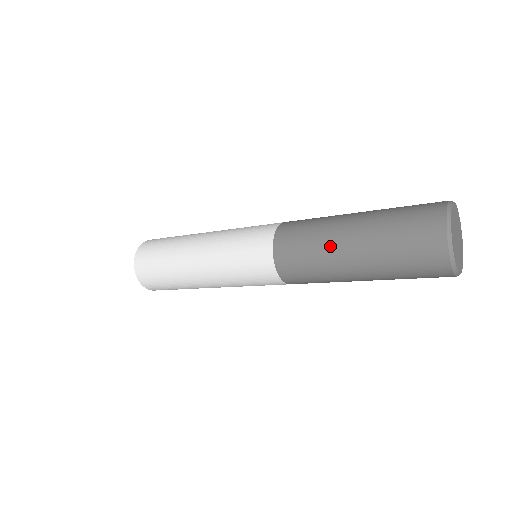
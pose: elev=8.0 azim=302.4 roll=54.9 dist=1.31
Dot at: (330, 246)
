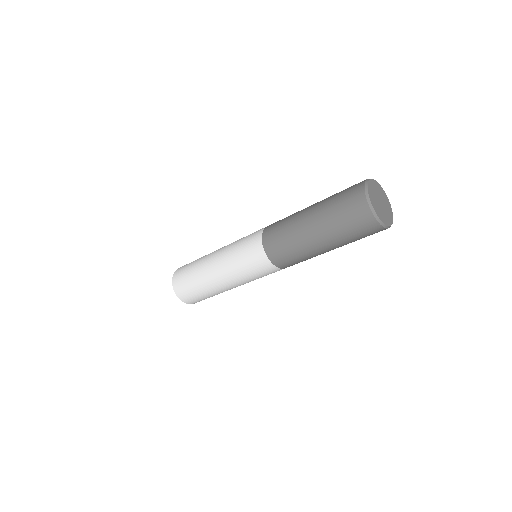
Dot at: (300, 235)
